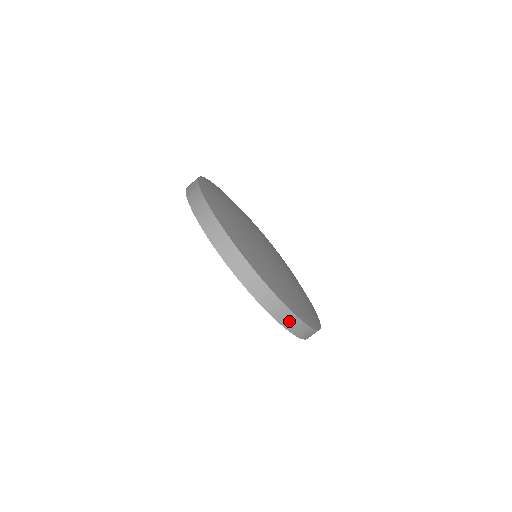
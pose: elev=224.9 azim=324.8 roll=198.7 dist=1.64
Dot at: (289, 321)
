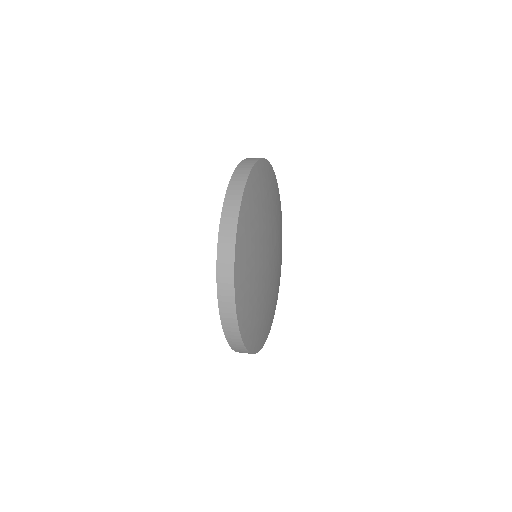
Dot at: (229, 323)
